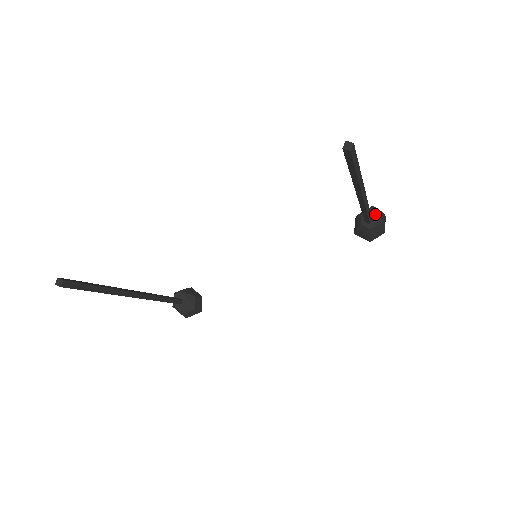
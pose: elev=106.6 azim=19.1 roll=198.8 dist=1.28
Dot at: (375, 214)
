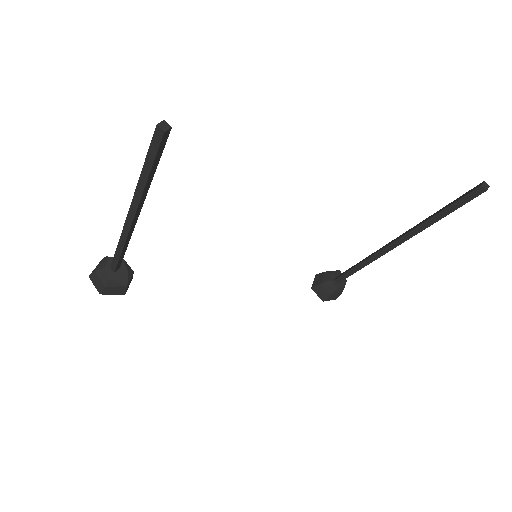
Dot at: occluded
